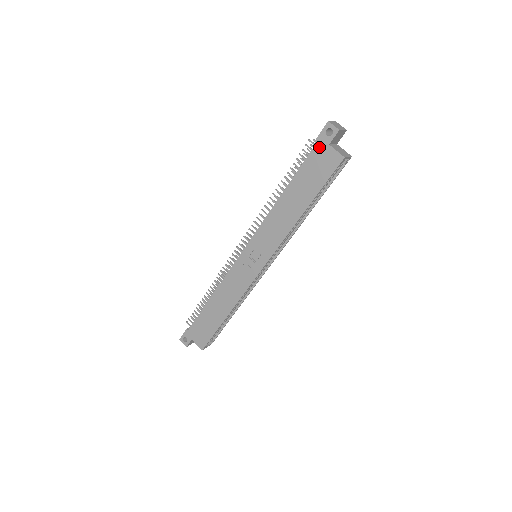
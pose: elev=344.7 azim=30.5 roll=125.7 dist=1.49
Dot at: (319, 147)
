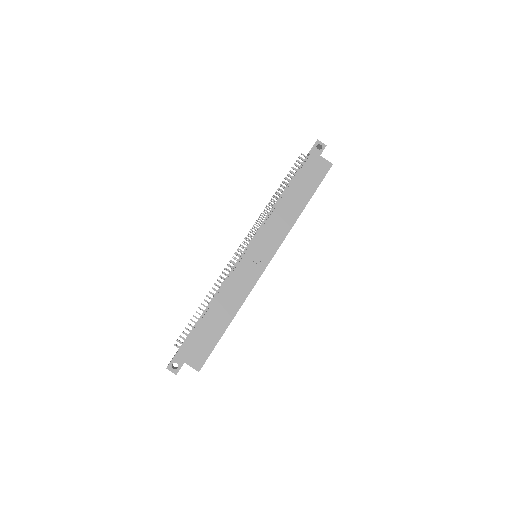
Dot at: (312, 157)
